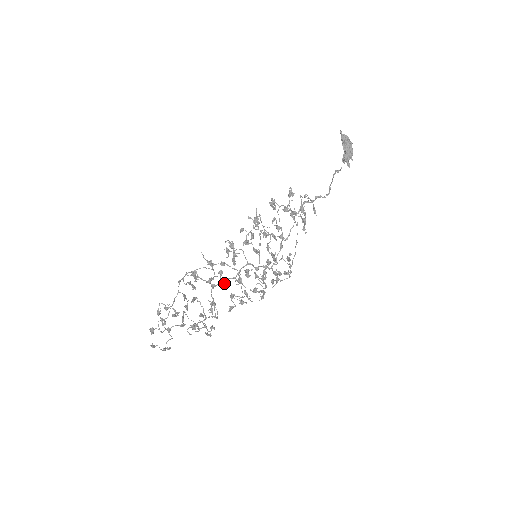
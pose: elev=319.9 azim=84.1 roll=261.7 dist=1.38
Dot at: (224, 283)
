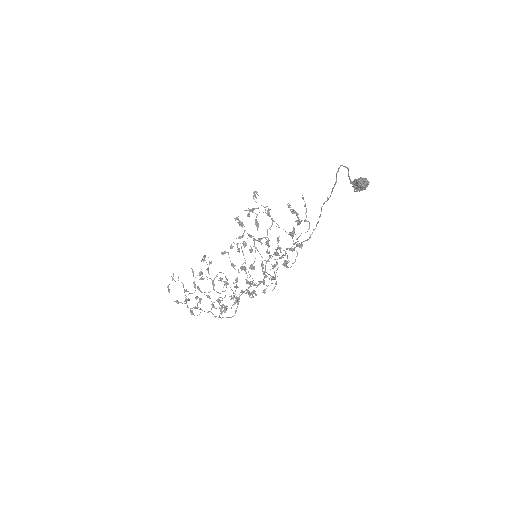
Dot at: occluded
